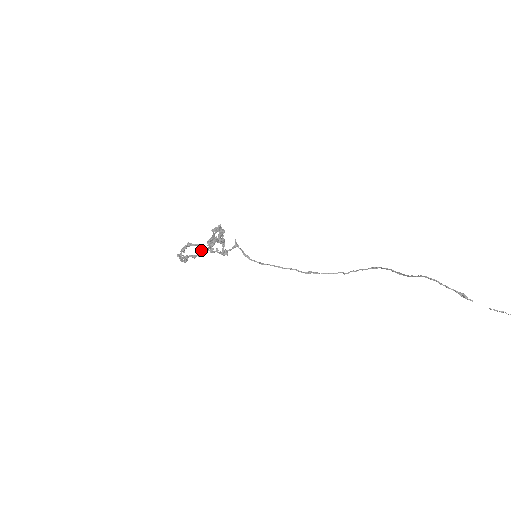
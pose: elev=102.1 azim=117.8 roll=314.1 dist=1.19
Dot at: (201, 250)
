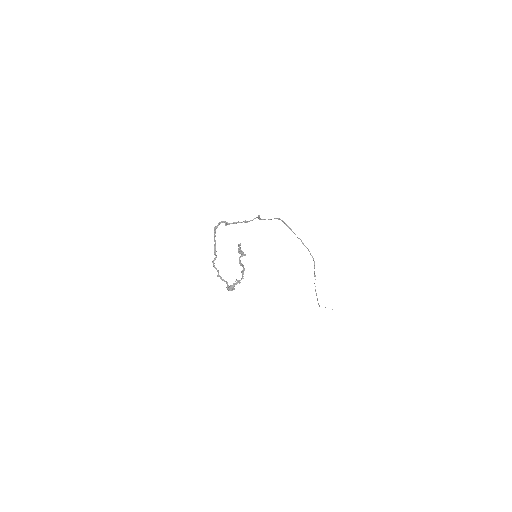
Dot at: occluded
